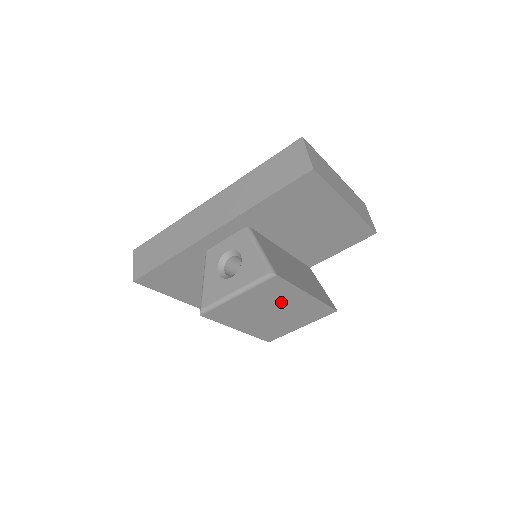
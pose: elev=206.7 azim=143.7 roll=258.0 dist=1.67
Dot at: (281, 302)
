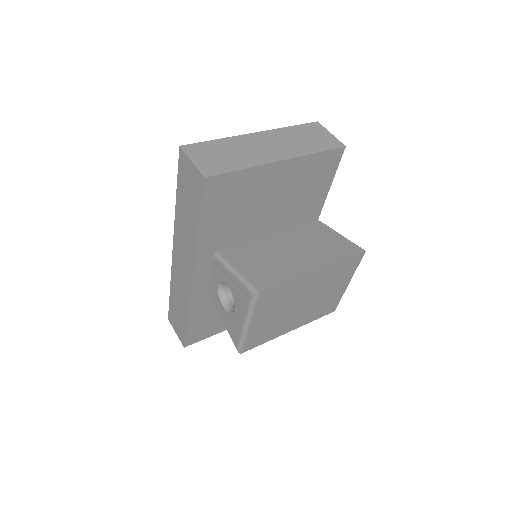
Dot at: (297, 294)
